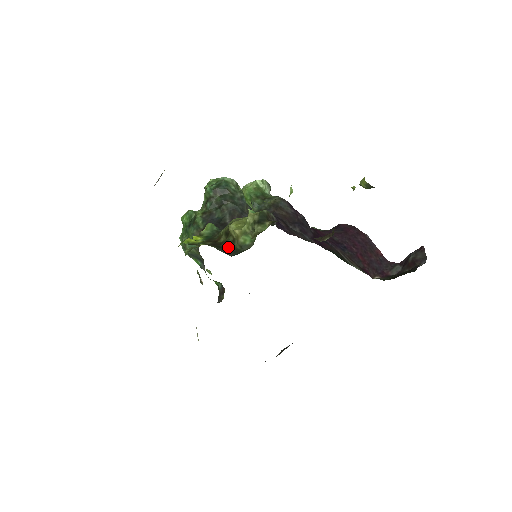
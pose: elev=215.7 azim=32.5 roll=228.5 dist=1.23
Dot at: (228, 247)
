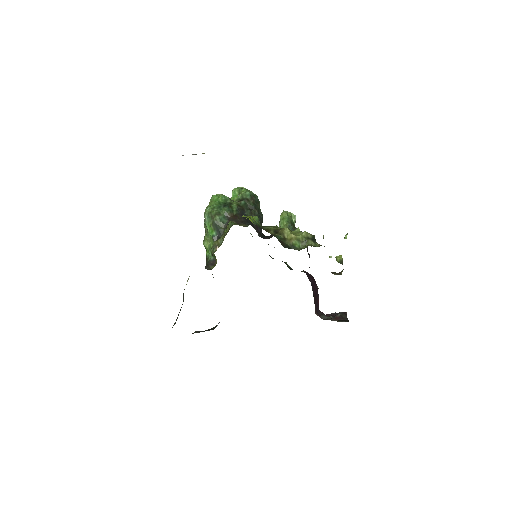
Dot at: (281, 240)
